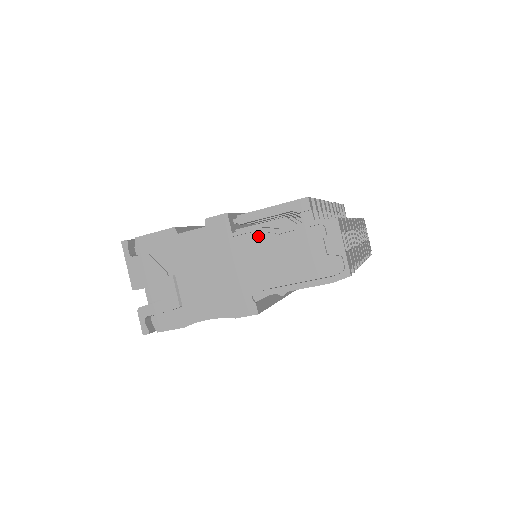
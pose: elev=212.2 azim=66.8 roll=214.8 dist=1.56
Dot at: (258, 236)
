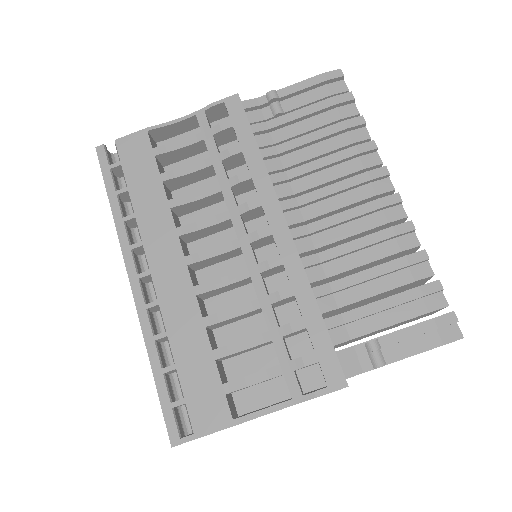
Dot at: occluded
